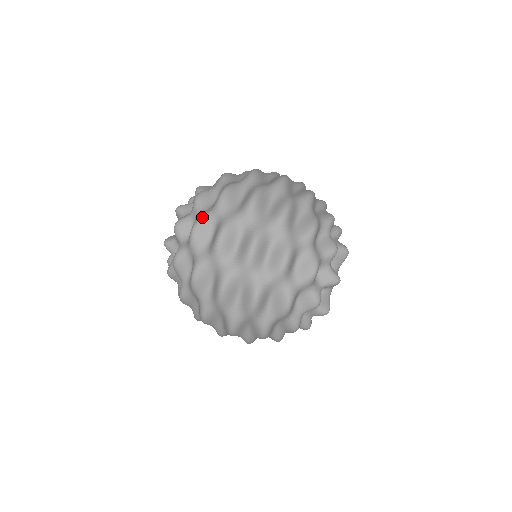
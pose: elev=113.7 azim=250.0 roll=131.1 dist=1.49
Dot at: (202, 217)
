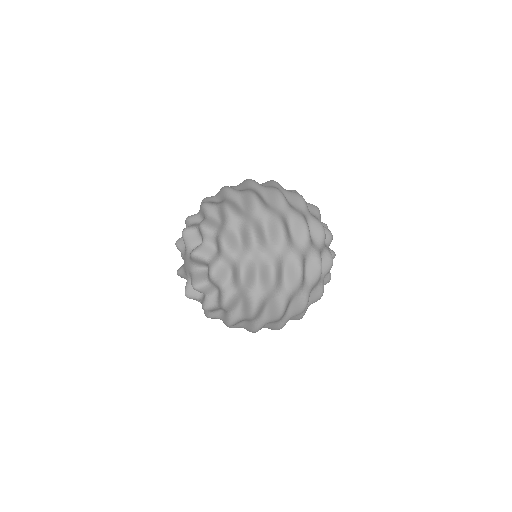
Dot at: occluded
